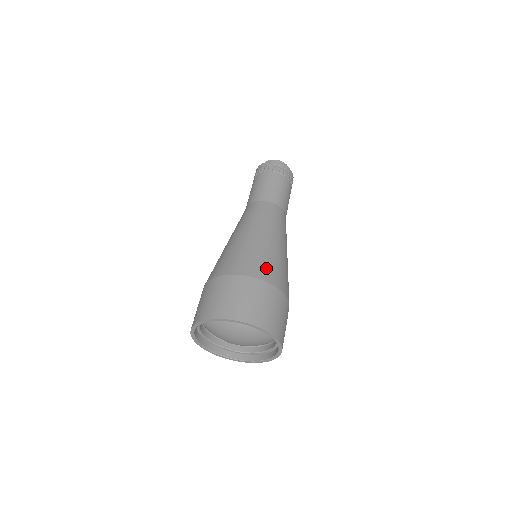
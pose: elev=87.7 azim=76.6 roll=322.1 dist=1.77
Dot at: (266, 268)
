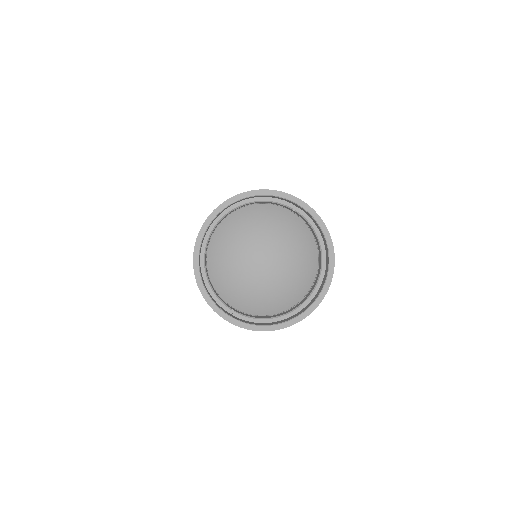
Dot at: occluded
